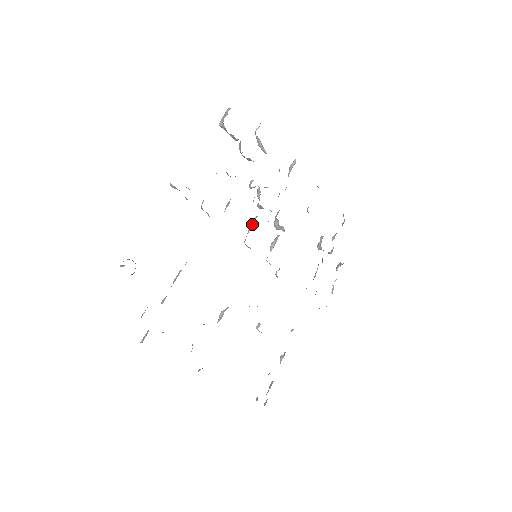
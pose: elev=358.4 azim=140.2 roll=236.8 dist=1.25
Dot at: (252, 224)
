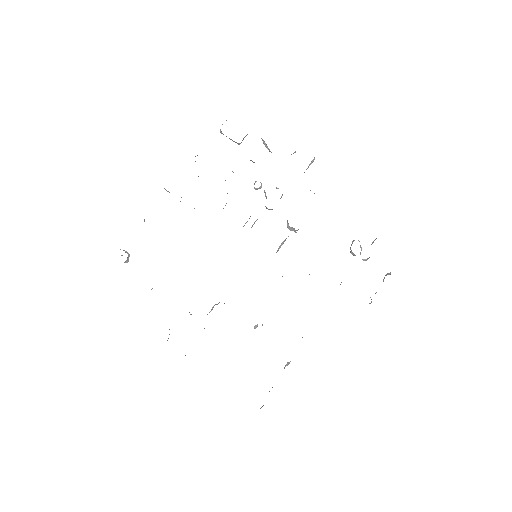
Dot at: (253, 224)
